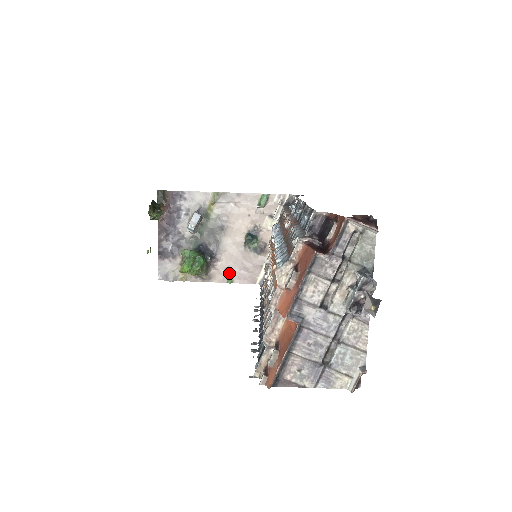
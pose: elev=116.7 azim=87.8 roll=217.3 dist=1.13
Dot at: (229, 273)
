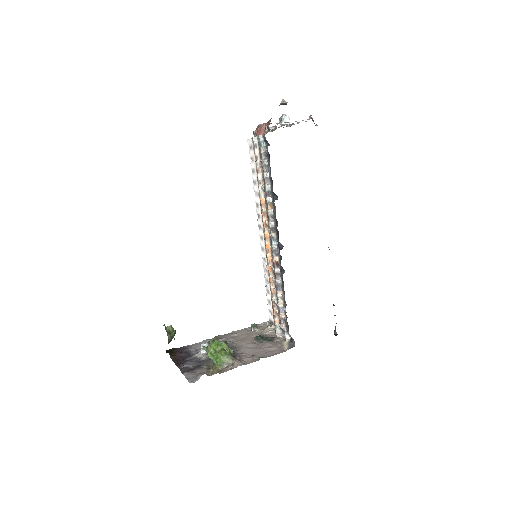
Dot at: (257, 356)
